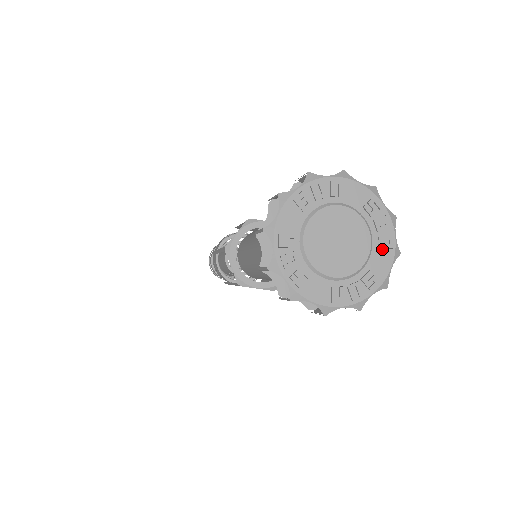
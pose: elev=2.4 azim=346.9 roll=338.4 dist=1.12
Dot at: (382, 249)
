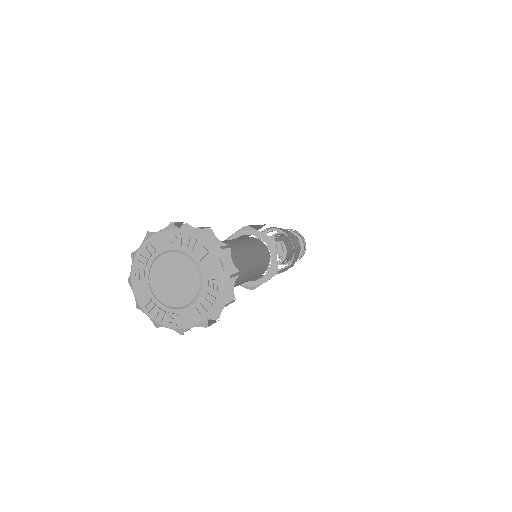
Dot at: (204, 258)
